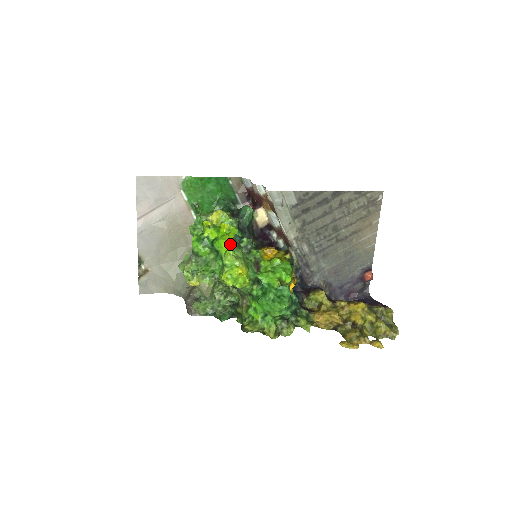
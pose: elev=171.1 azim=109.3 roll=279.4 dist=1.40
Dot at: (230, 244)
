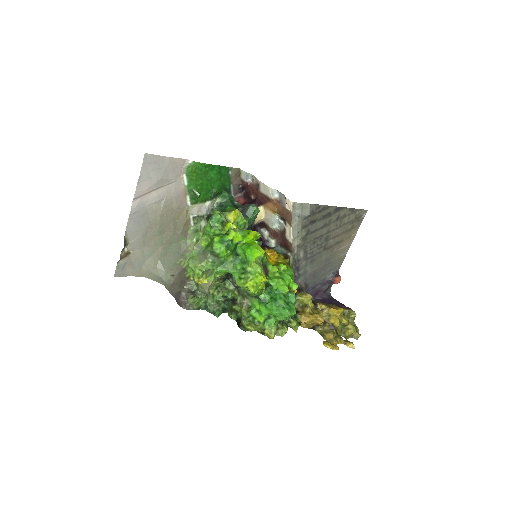
Dot at: (262, 254)
